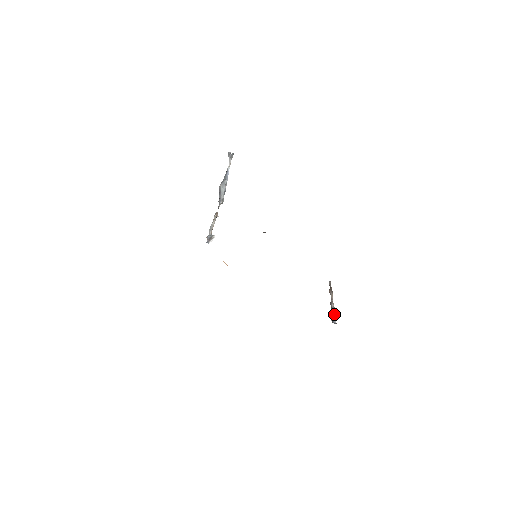
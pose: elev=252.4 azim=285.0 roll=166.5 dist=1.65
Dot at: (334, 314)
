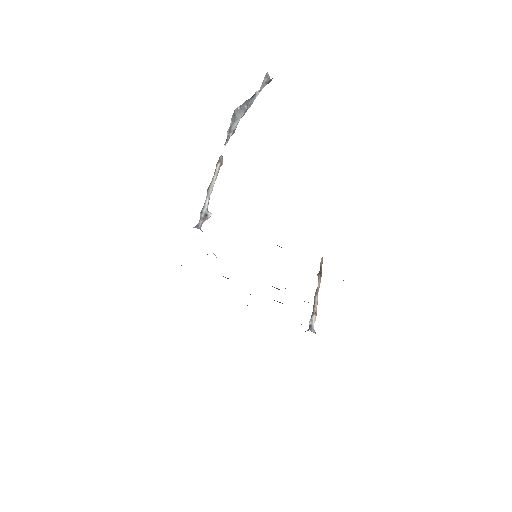
Dot at: (315, 315)
